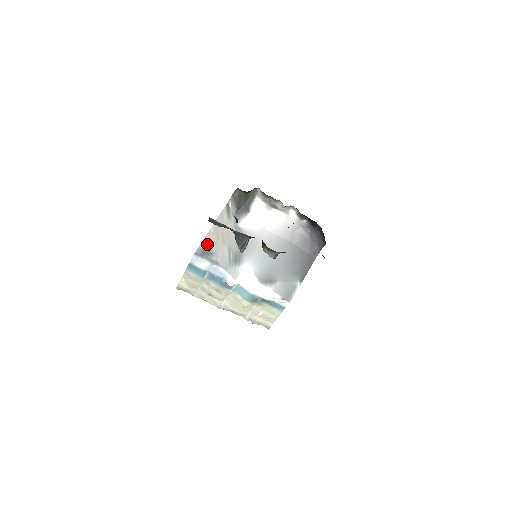
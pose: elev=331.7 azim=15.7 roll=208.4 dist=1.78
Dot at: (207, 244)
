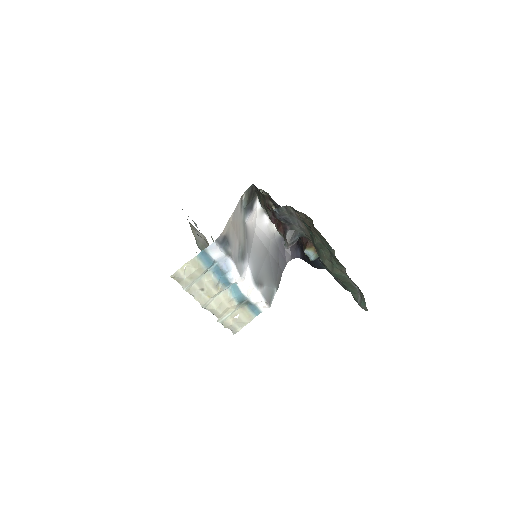
Dot at: (227, 233)
